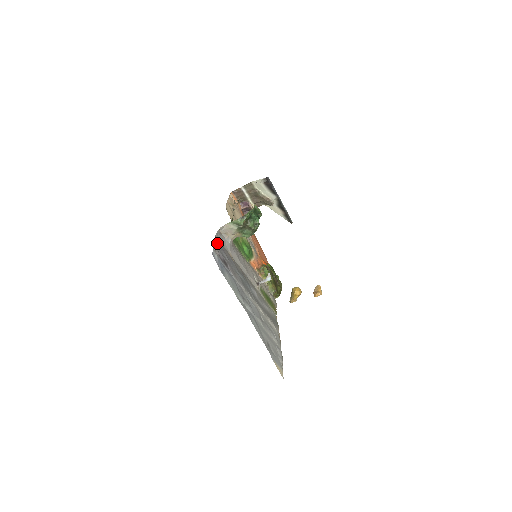
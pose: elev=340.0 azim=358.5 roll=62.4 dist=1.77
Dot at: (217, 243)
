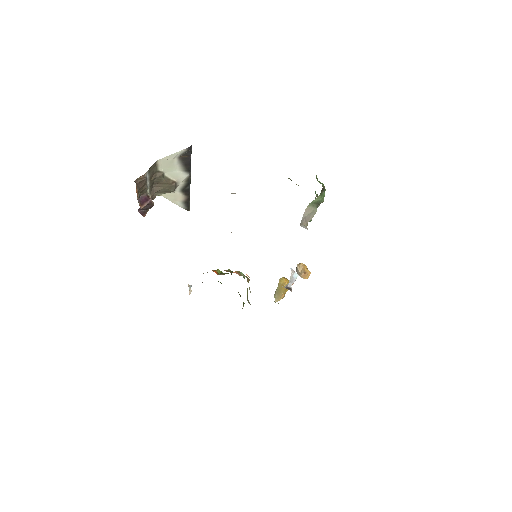
Dot at: occluded
